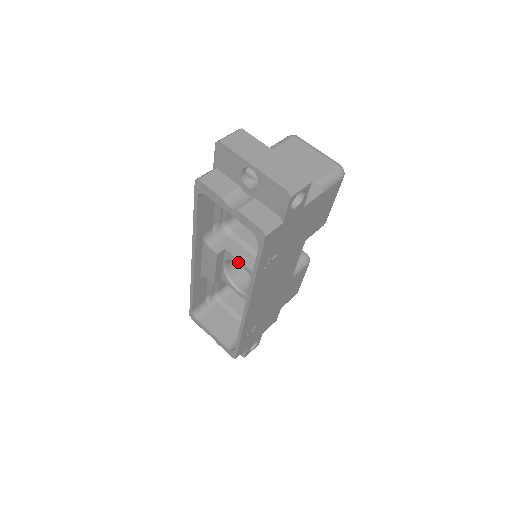
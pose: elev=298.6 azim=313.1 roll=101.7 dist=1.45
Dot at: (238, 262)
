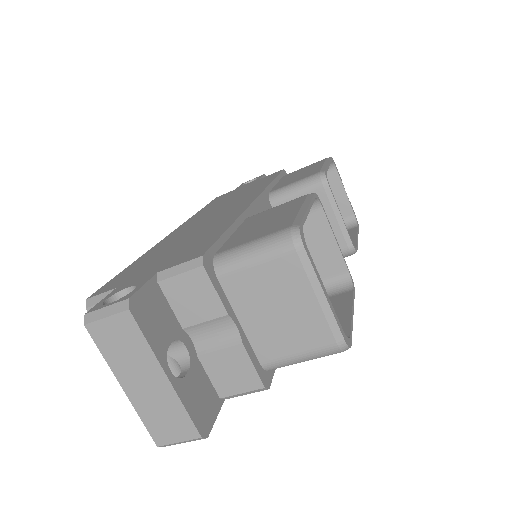
Dot at: occluded
